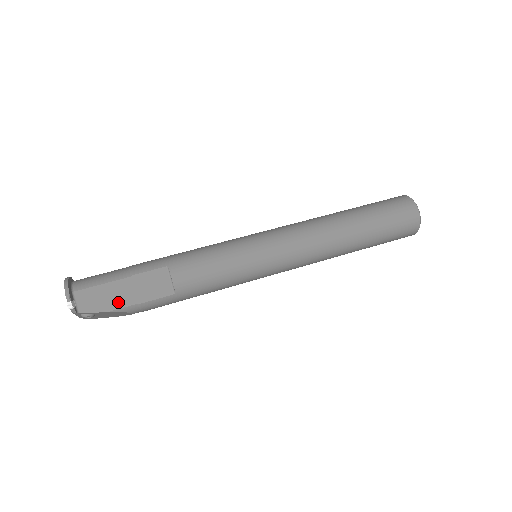
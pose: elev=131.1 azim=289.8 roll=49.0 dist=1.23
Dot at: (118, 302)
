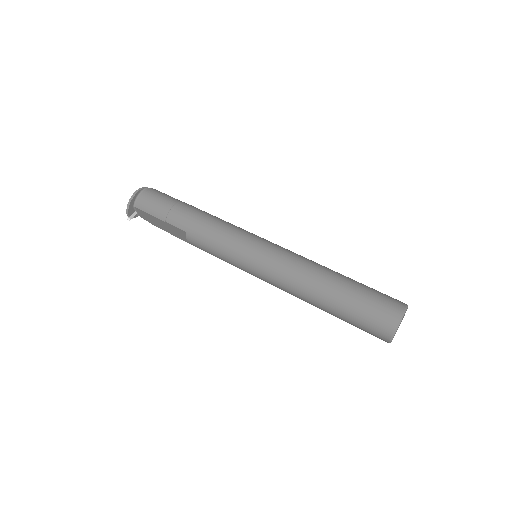
Dot at: (159, 226)
